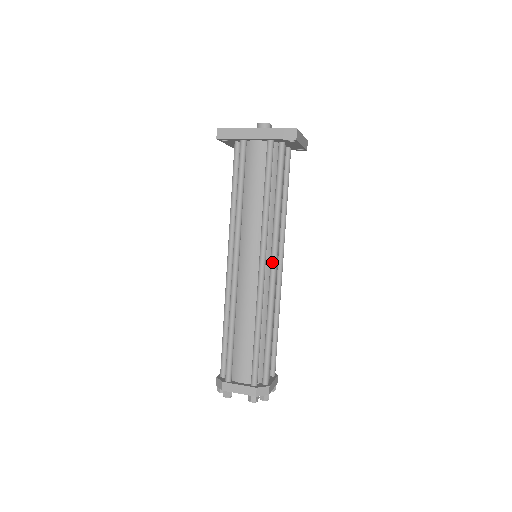
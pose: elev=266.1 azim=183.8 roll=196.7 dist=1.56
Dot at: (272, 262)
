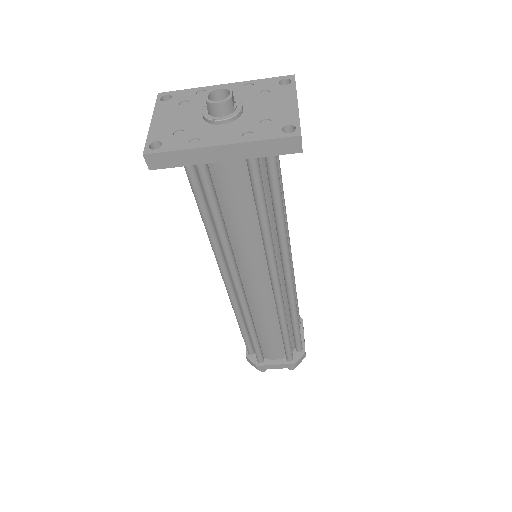
Dot at: (286, 274)
